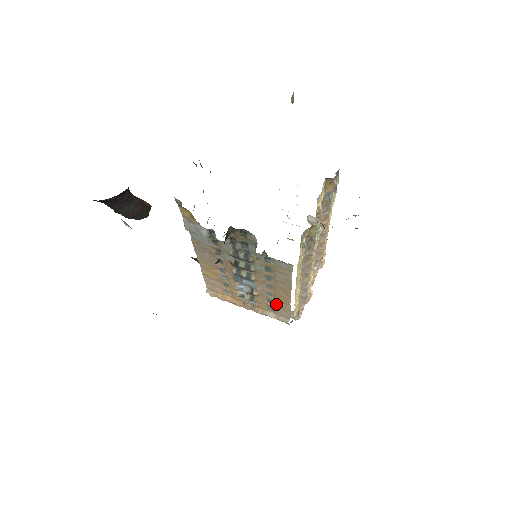
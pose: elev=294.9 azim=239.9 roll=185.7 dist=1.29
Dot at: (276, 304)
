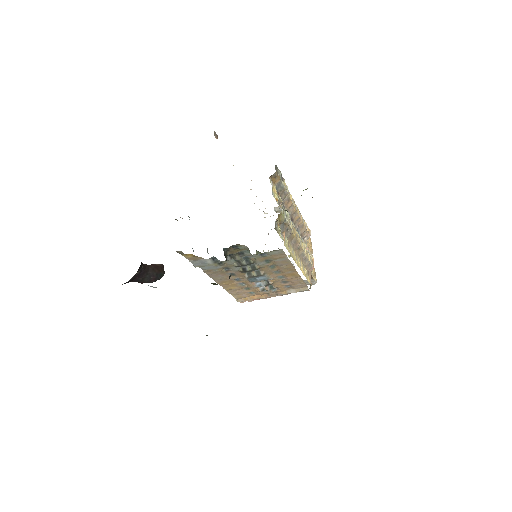
Dot at: (290, 282)
